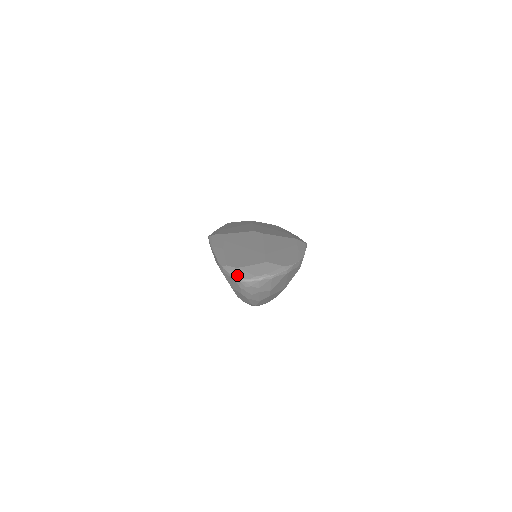
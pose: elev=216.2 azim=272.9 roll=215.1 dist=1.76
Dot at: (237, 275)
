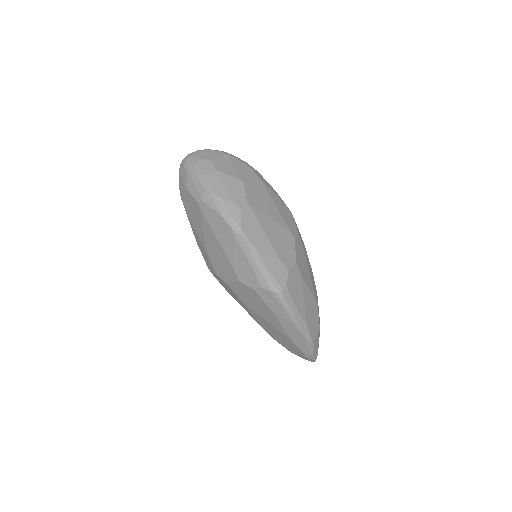
Dot at: occluded
